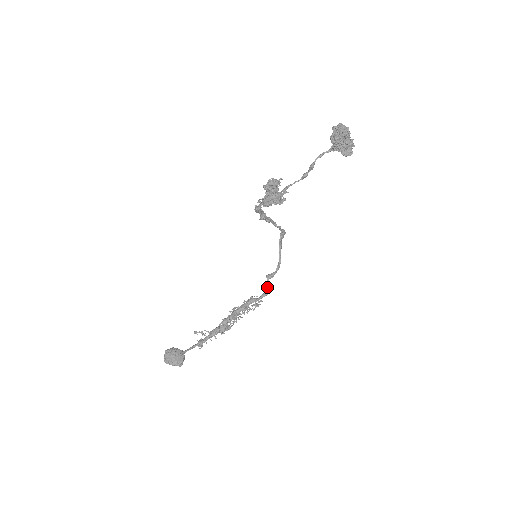
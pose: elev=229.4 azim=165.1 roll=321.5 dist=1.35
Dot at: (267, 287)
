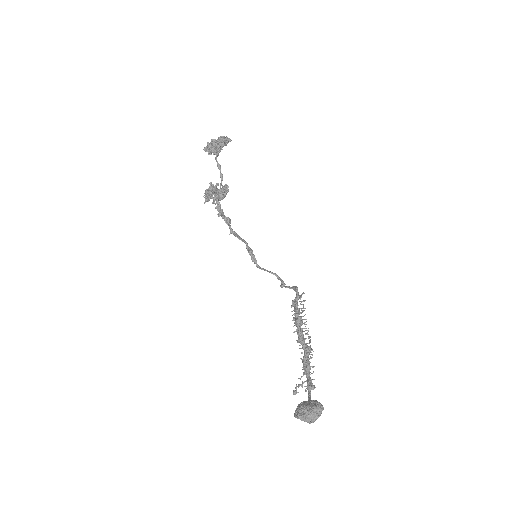
Dot at: (291, 287)
